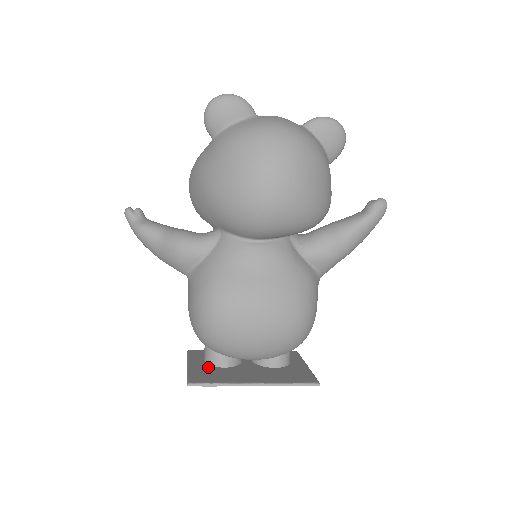
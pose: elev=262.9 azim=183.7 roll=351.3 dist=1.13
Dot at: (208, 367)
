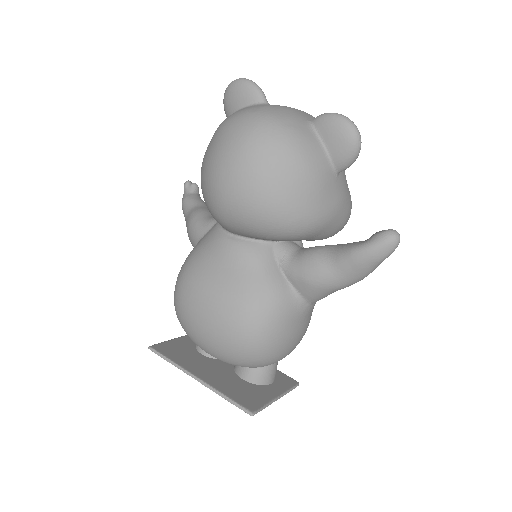
Dot at: (190, 346)
